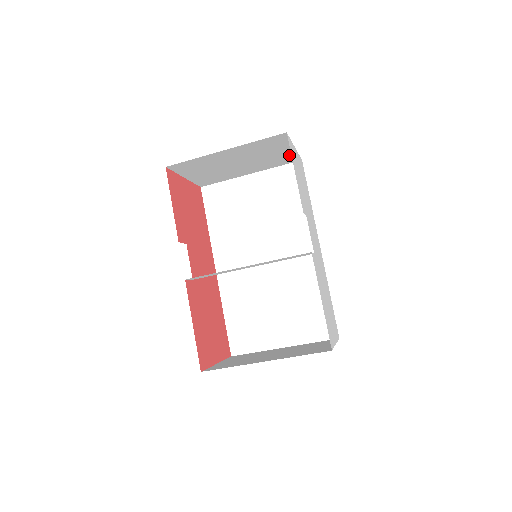
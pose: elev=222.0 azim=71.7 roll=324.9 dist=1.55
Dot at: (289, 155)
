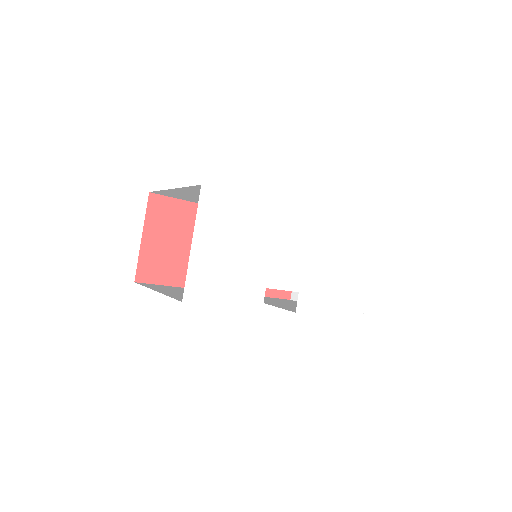
Dot at: occluded
